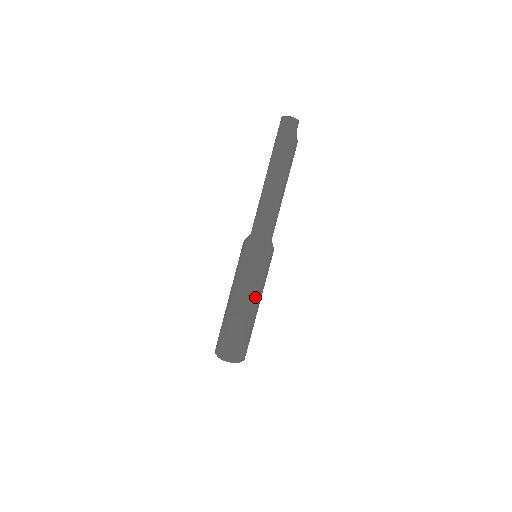
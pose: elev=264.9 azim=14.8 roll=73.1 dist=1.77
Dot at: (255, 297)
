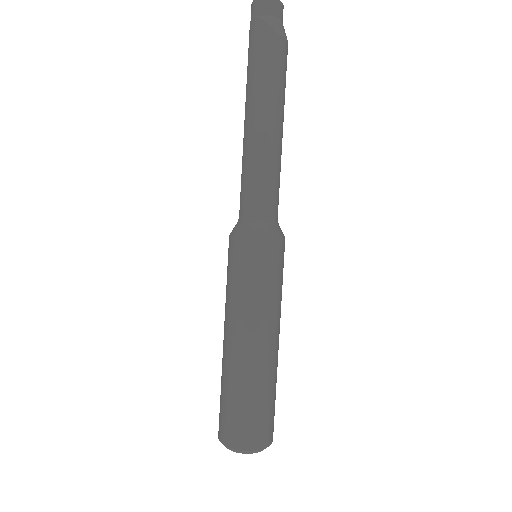
Dot at: (262, 329)
